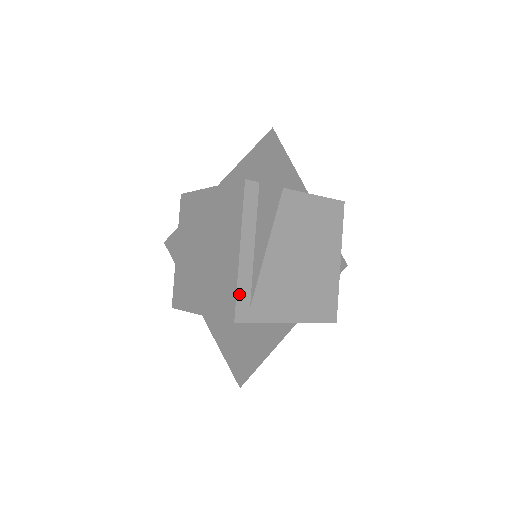
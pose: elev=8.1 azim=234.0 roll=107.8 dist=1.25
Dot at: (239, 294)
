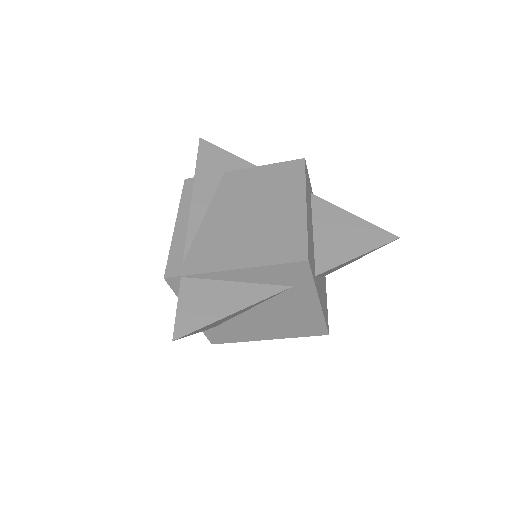
Dot at: (172, 255)
